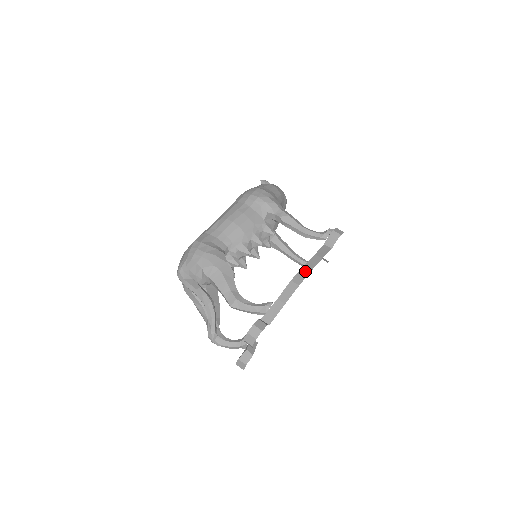
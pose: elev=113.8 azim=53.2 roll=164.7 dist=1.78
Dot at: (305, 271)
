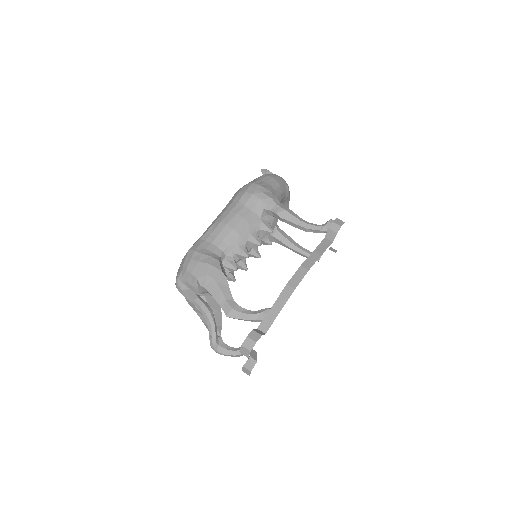
Dot at: (301, 272)
